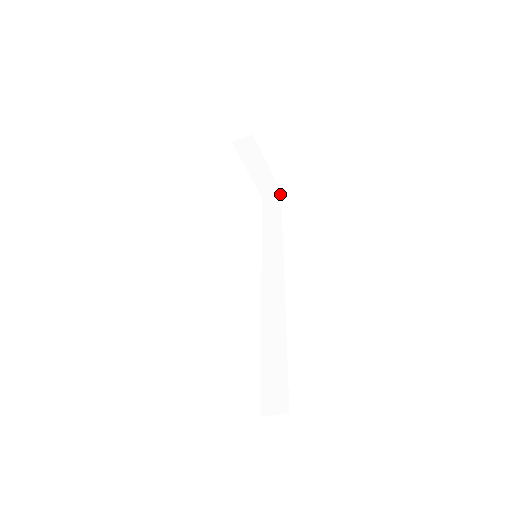
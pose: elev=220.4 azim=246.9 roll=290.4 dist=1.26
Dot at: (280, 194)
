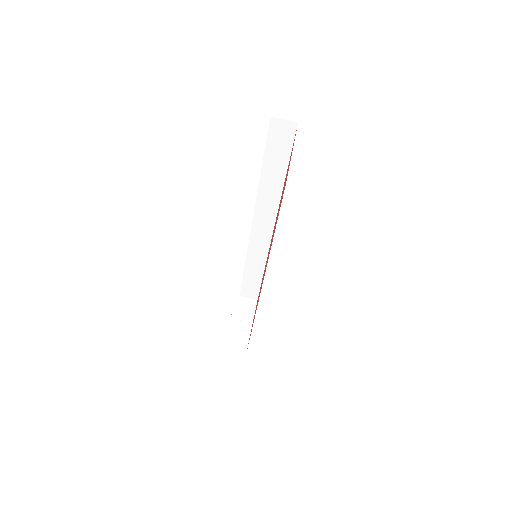
Dot at: (245, 355)
